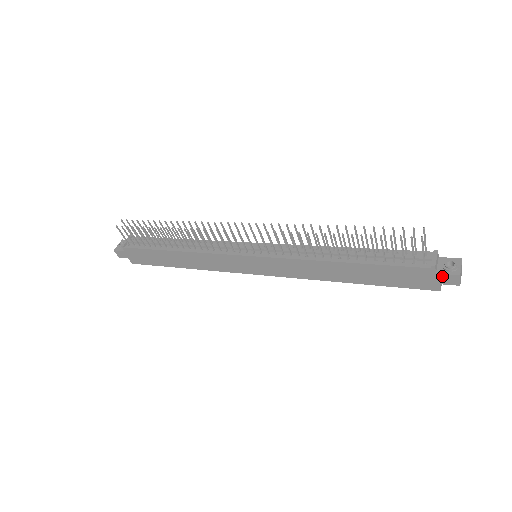
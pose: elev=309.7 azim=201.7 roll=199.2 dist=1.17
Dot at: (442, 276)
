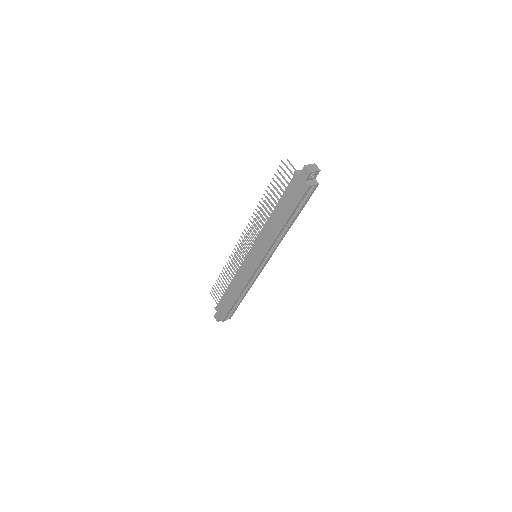
Dot at: (301, 174)
